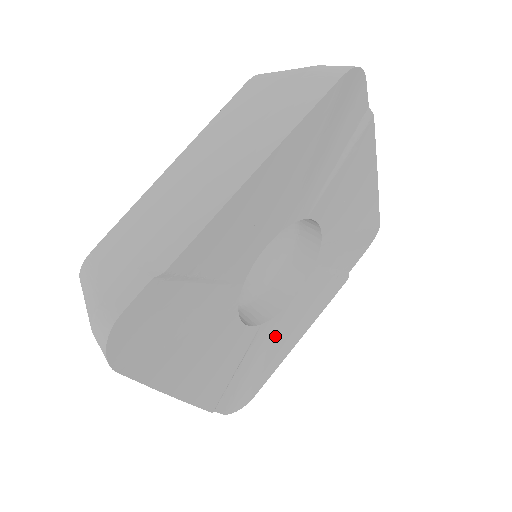
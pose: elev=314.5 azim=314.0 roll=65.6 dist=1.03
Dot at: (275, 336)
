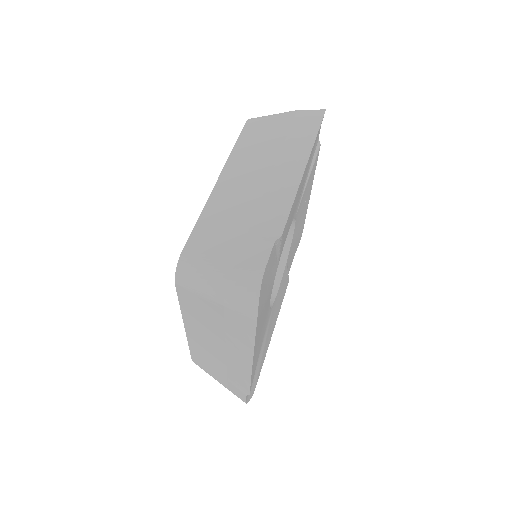
Dot at: (296, 236)
